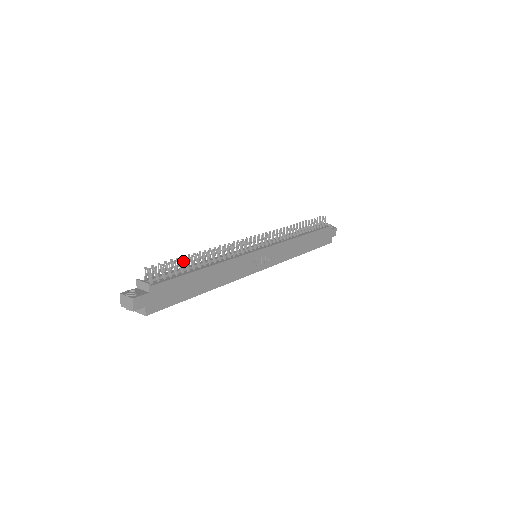
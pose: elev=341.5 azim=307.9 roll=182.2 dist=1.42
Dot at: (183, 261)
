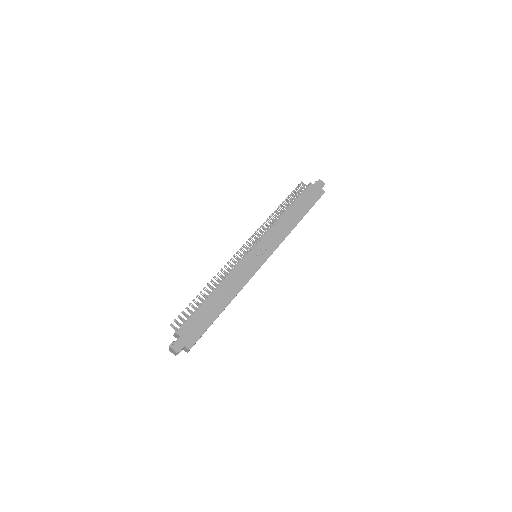
Dot at: (195, 303)
